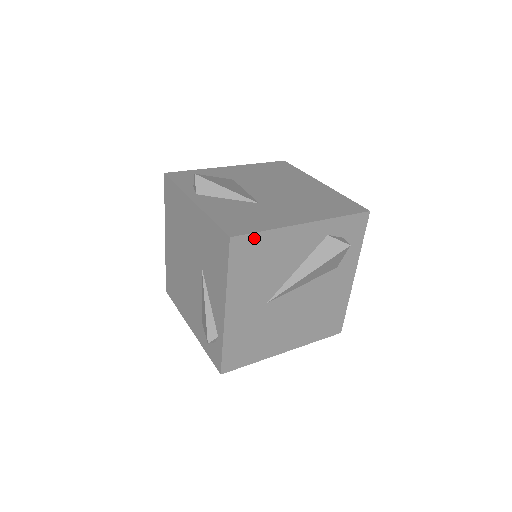
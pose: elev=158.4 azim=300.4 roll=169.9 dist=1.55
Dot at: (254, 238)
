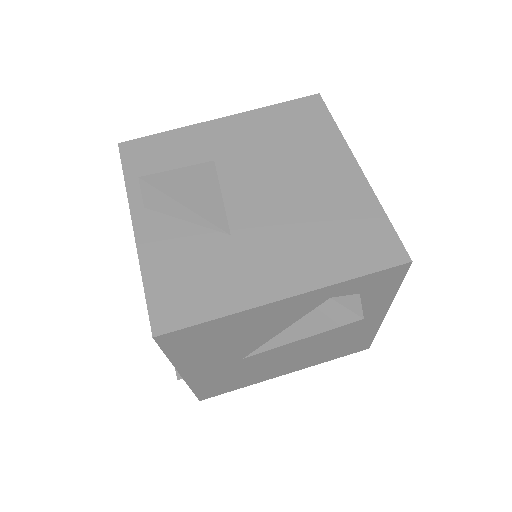
Dot at: (196, 328)
